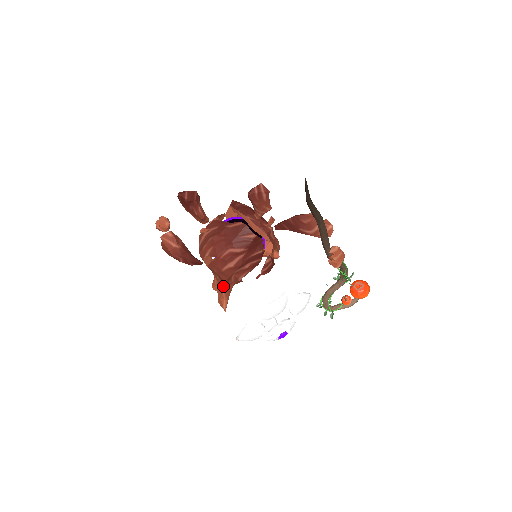
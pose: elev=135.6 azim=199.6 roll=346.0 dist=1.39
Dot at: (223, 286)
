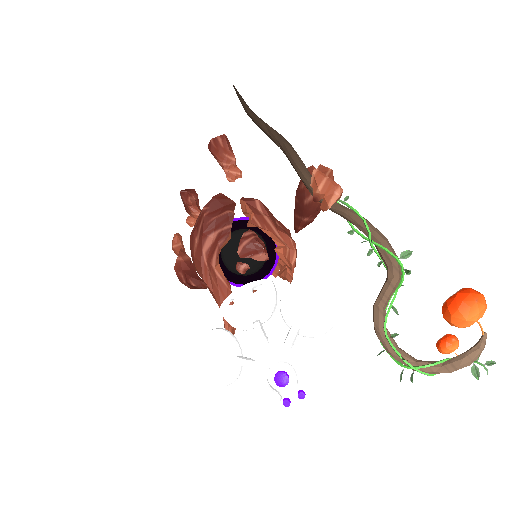
Dot at: occluded
